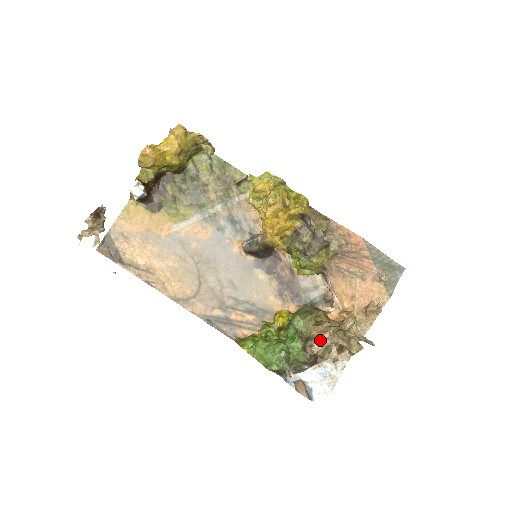
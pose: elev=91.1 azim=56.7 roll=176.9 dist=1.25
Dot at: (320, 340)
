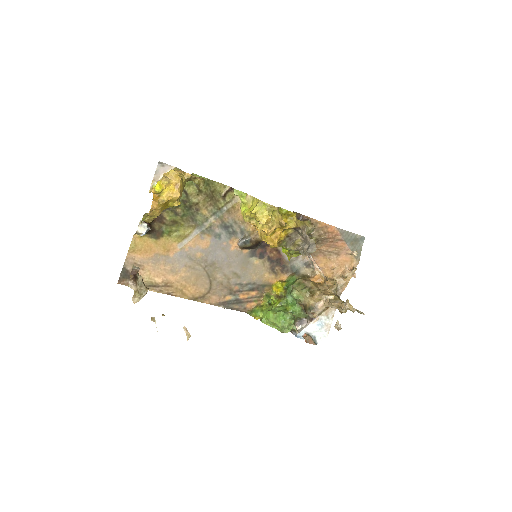
Dot at: (318, 307)
